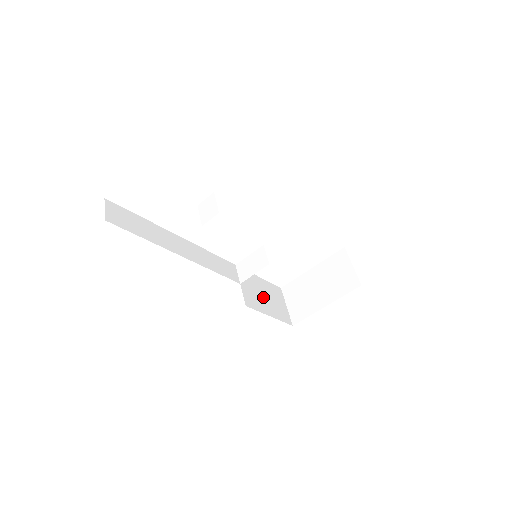
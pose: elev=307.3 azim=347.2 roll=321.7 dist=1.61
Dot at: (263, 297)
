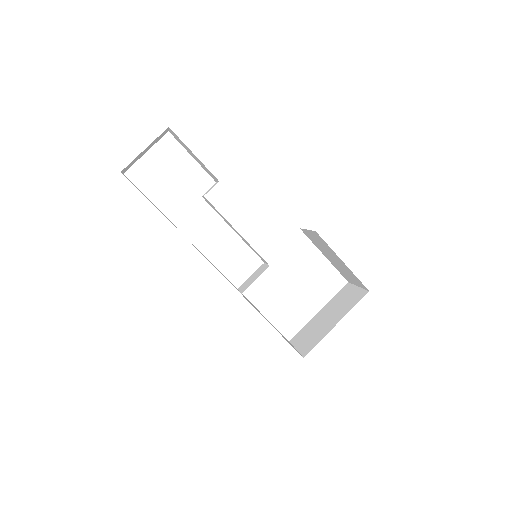
Dot at: (267, 320)
